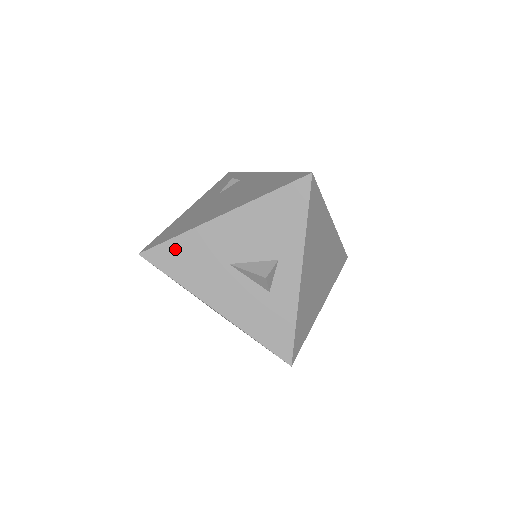
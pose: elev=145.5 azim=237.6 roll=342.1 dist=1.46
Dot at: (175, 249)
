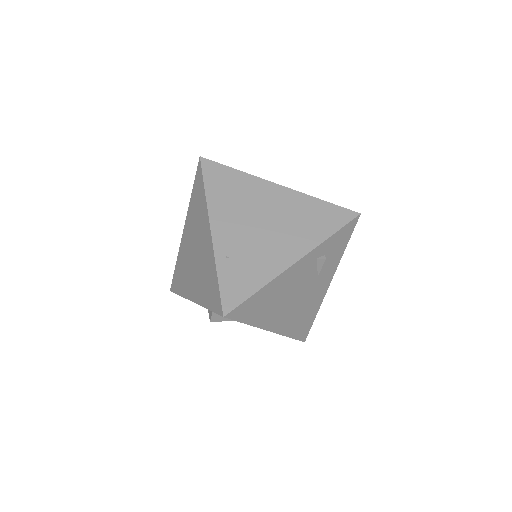
Dot at: occluded
